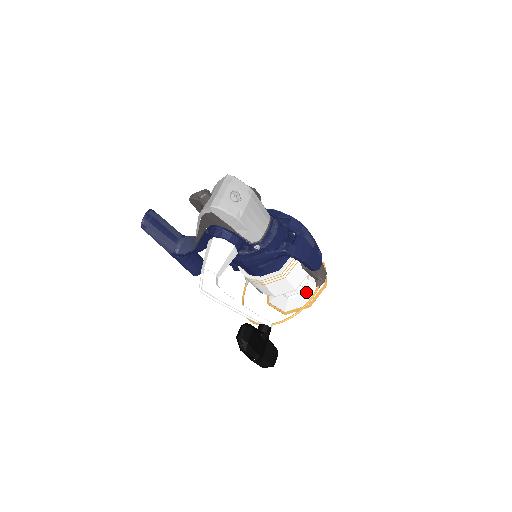
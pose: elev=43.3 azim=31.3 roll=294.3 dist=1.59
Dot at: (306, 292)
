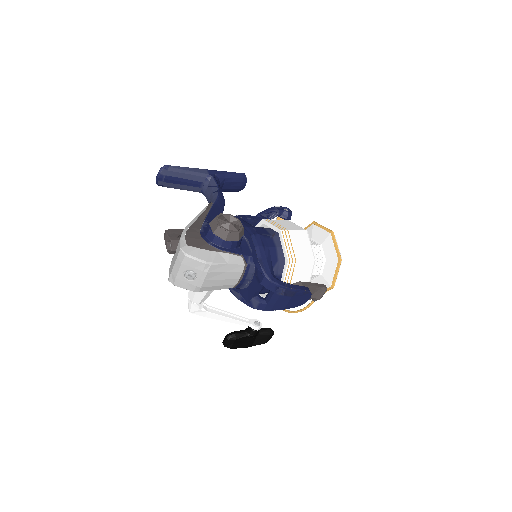
Dot at: (315, 282)
